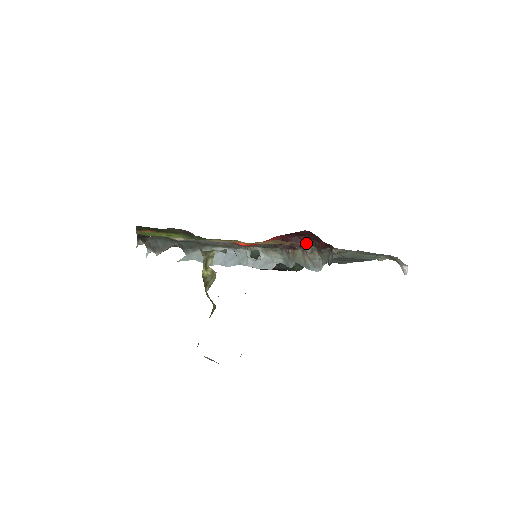
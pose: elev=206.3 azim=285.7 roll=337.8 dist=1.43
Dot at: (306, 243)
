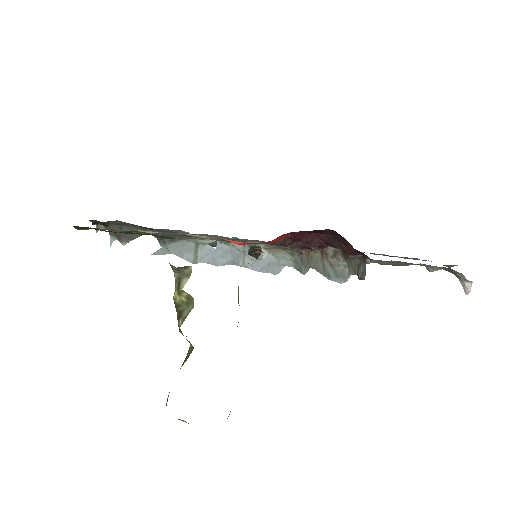
Dot at: (327, 243)
